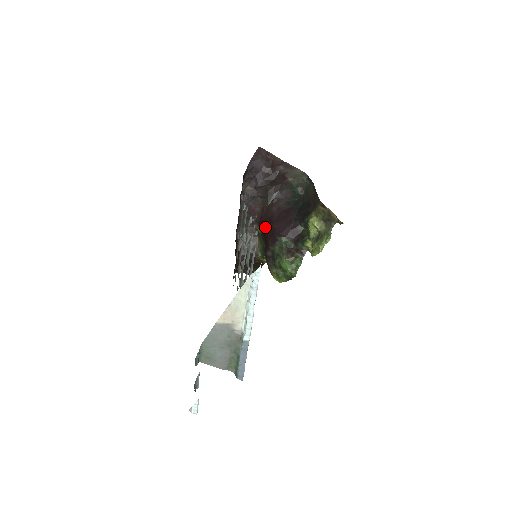
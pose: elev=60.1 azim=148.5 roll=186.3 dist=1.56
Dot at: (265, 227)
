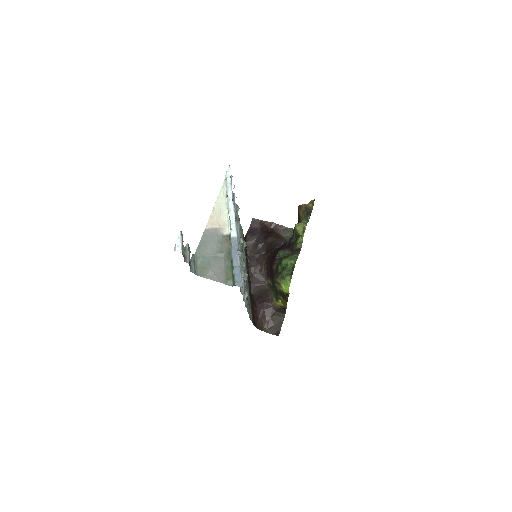
Dot at: (270, 267)
